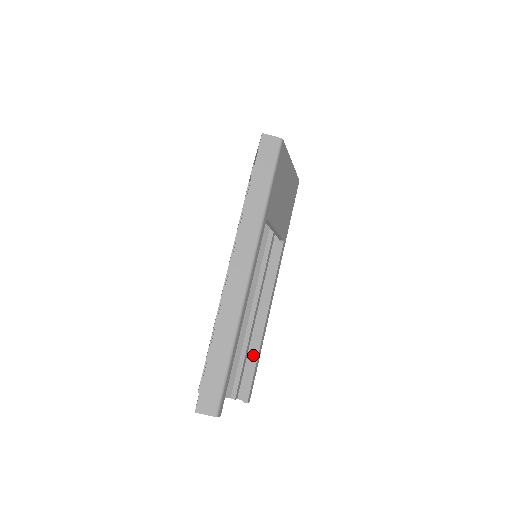
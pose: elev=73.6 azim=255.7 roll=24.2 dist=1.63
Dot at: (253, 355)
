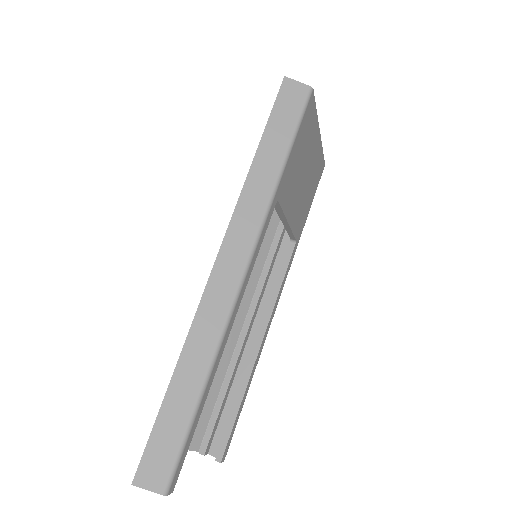
Dot at: (237, 394)
